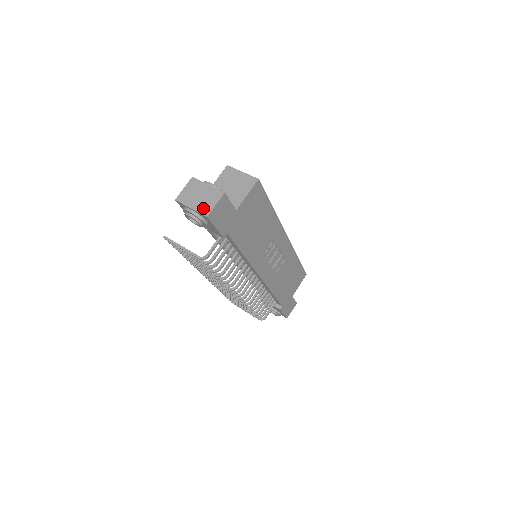
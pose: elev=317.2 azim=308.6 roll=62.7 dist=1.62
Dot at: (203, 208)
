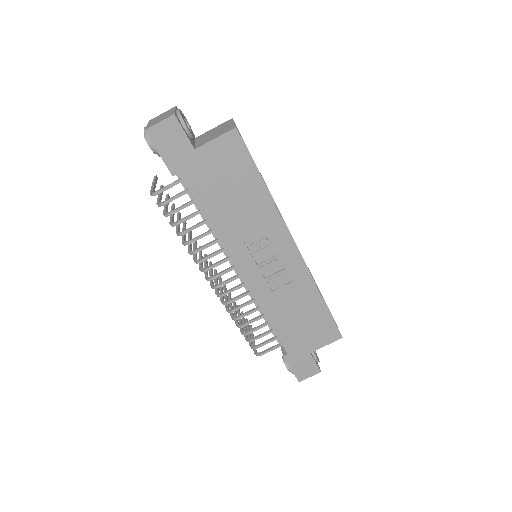
Dot at: (151, 124)
